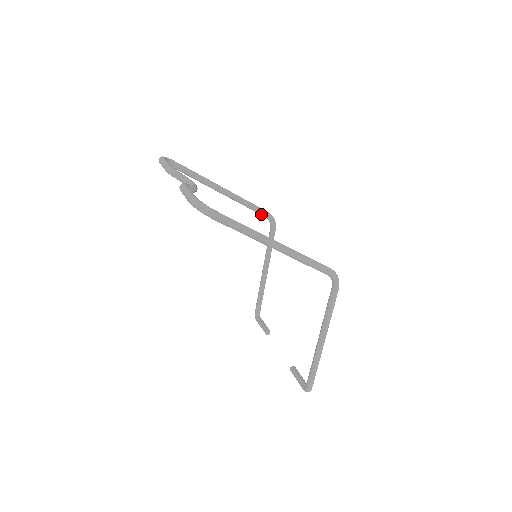
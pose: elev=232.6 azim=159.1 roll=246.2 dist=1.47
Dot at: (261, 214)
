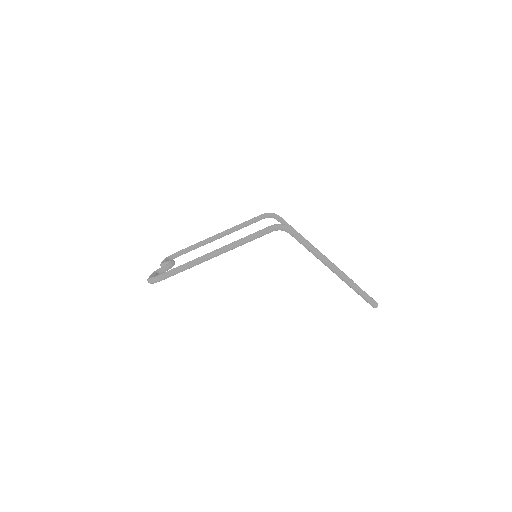
Dot at: (259, 220)
